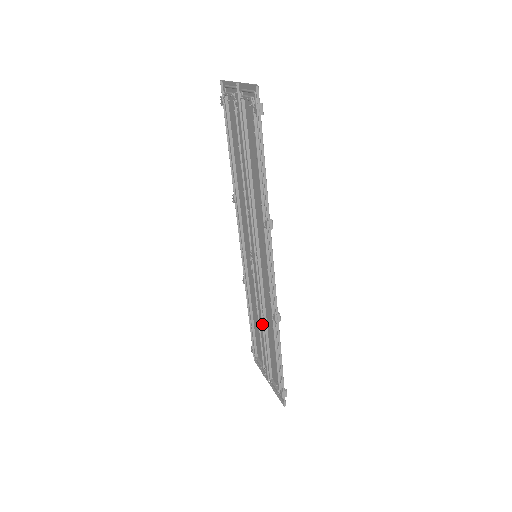
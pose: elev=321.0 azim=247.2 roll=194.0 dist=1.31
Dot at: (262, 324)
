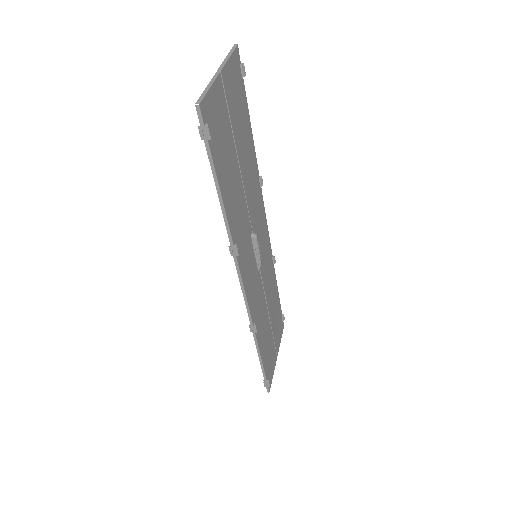
Dot at: occluded
